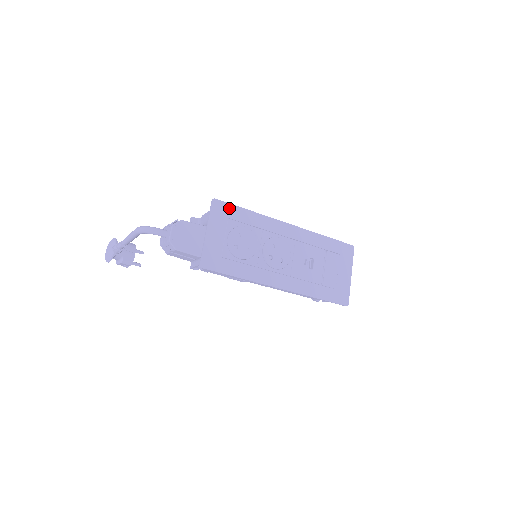
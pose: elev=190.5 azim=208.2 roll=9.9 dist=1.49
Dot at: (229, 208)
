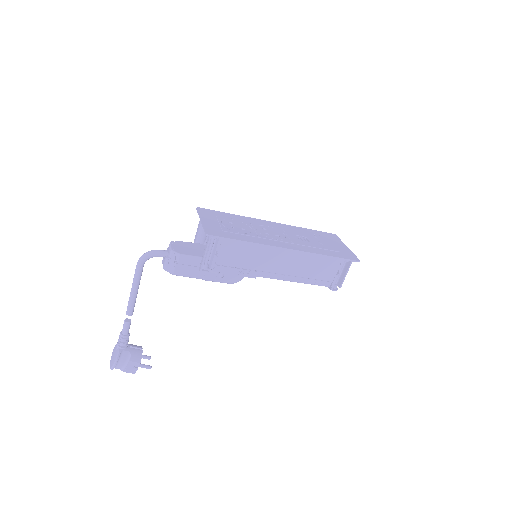
Dot at: (213, 212)
